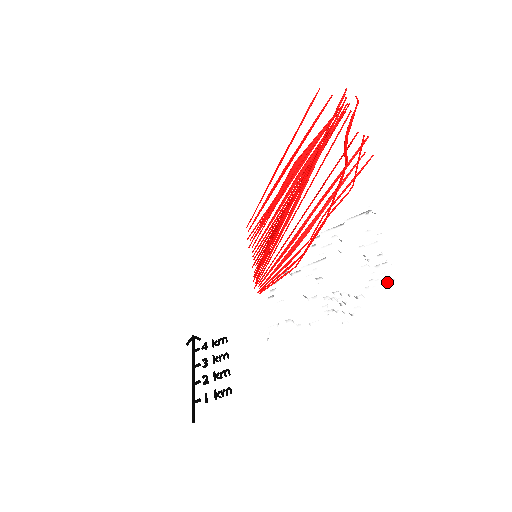
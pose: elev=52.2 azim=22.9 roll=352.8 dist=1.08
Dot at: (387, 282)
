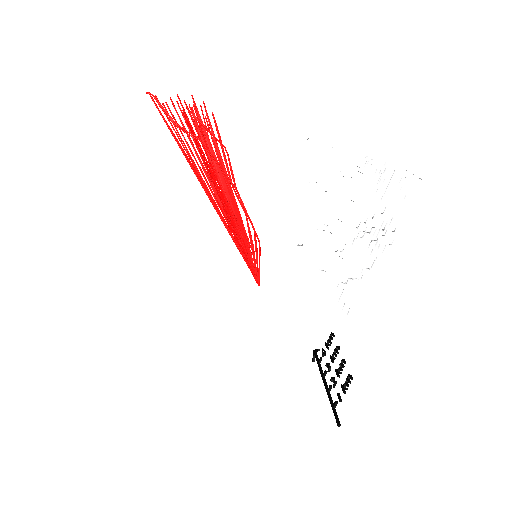
Dot at: (391, 177)
